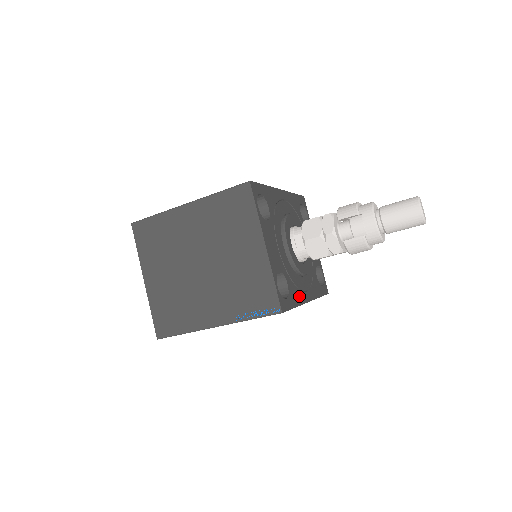
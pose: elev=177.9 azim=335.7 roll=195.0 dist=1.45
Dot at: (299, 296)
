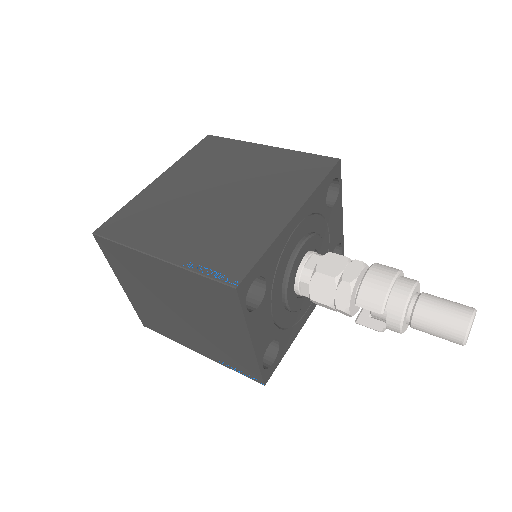
Dot at: (294, 331)
